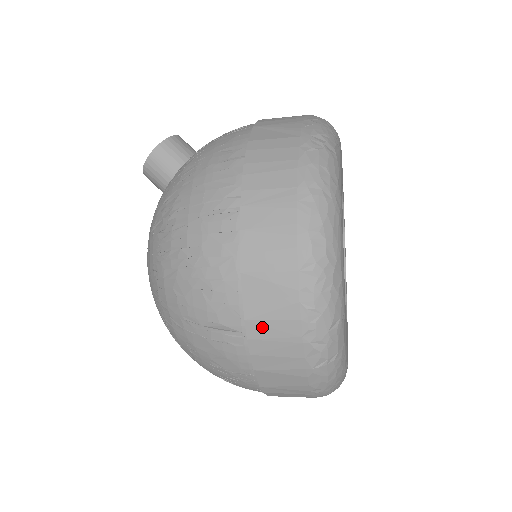
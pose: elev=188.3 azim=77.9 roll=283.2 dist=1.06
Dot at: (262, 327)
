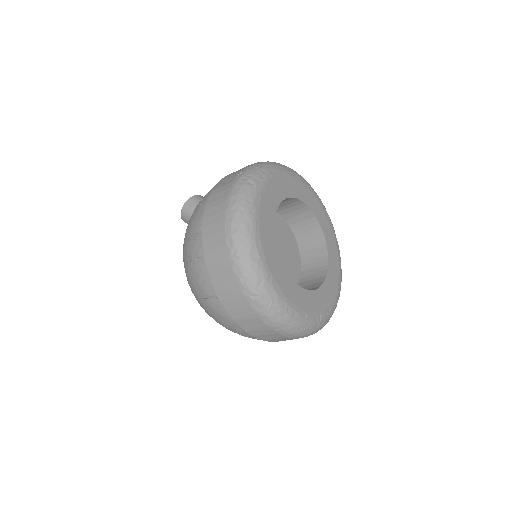
Dot at: (223, 292)
